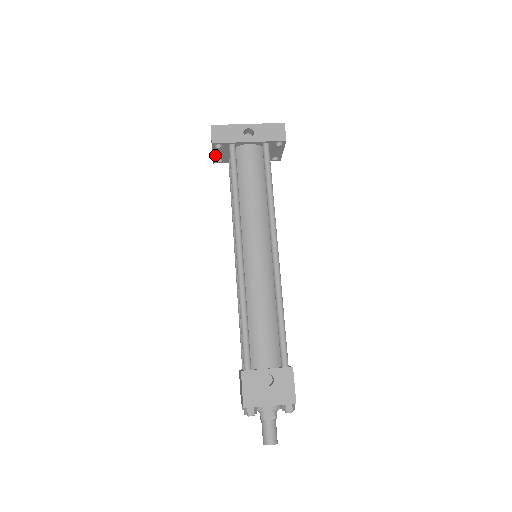
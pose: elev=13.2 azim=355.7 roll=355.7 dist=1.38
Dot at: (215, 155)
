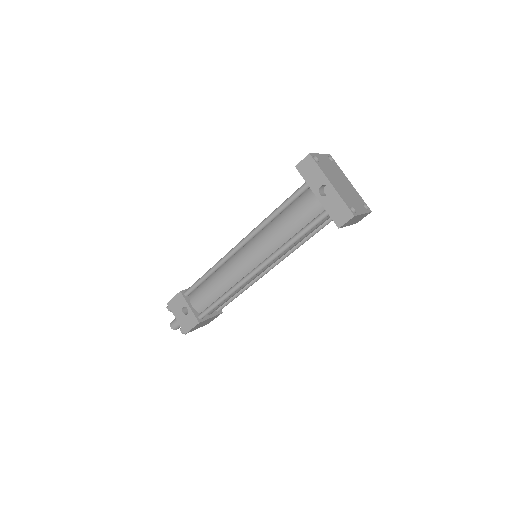
Dot at: occluded
